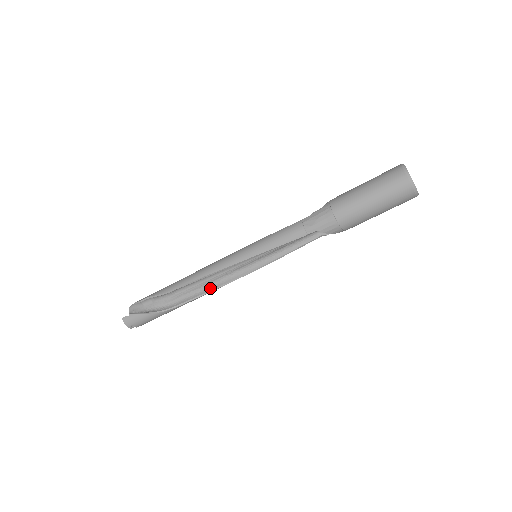
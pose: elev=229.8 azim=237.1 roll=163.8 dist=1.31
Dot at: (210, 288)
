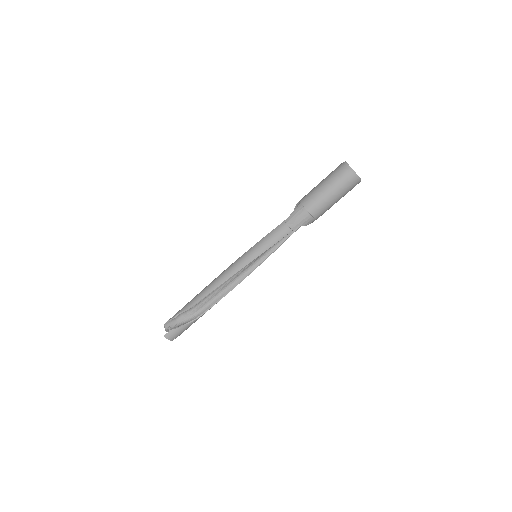
Dot at: (227, 290)
